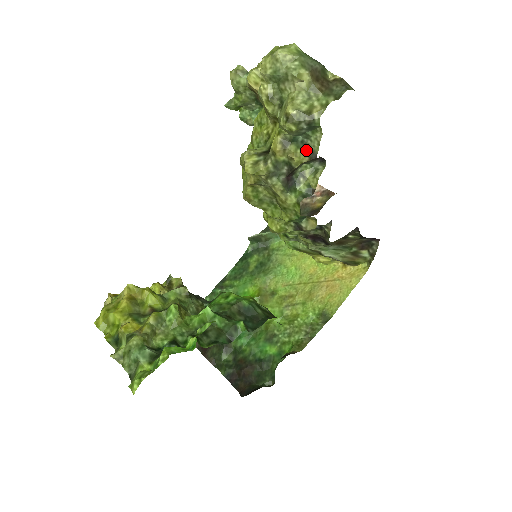
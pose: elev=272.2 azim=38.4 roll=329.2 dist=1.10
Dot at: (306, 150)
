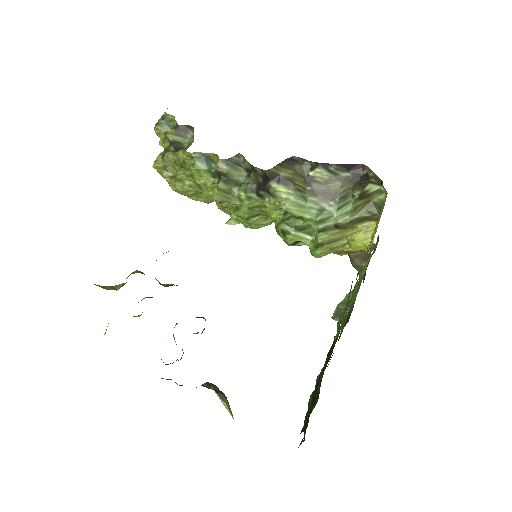
Dot at: (173, 129)
